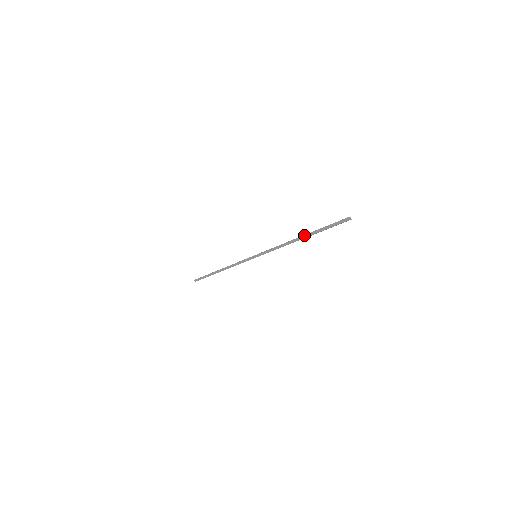
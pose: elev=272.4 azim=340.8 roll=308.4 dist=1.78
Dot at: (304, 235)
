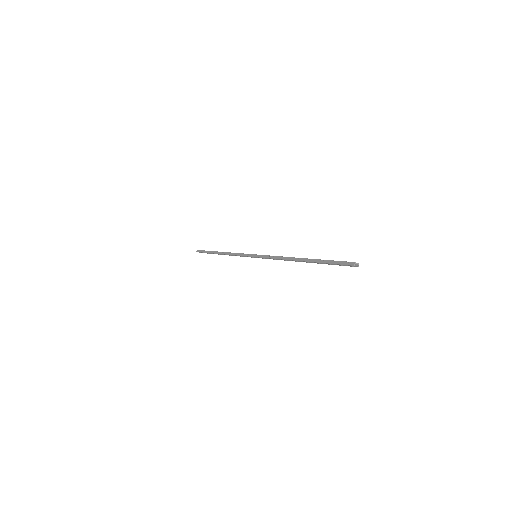
Dot at: (306, 258)
